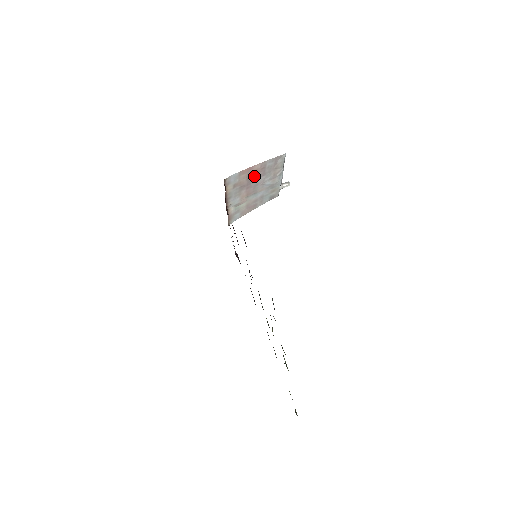
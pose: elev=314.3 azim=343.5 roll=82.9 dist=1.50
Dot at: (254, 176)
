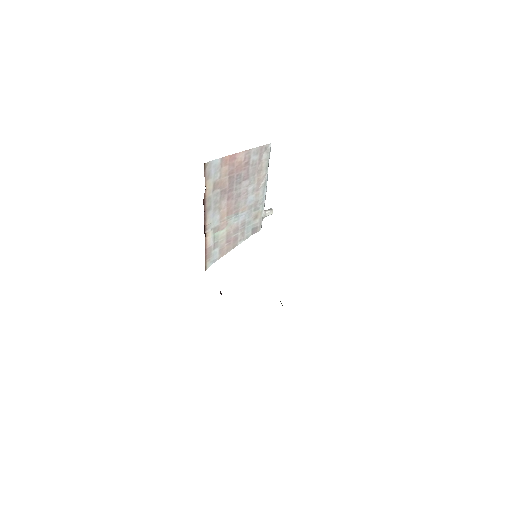
Dot at: (236, 176)
